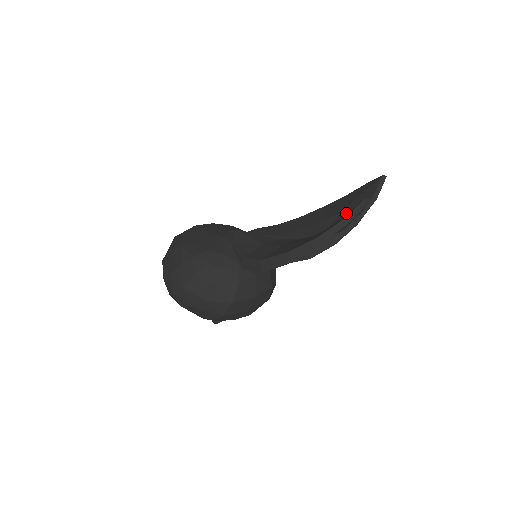
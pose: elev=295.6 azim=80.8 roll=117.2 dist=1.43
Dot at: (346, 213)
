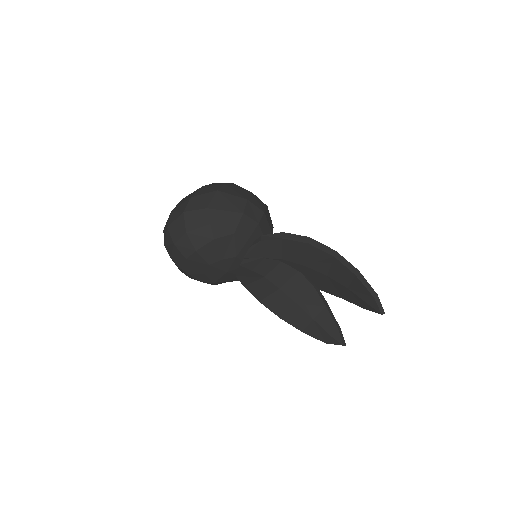
Dot at: (342, 291)
